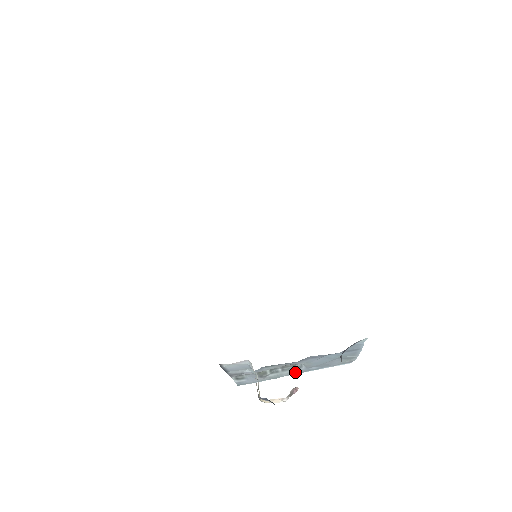
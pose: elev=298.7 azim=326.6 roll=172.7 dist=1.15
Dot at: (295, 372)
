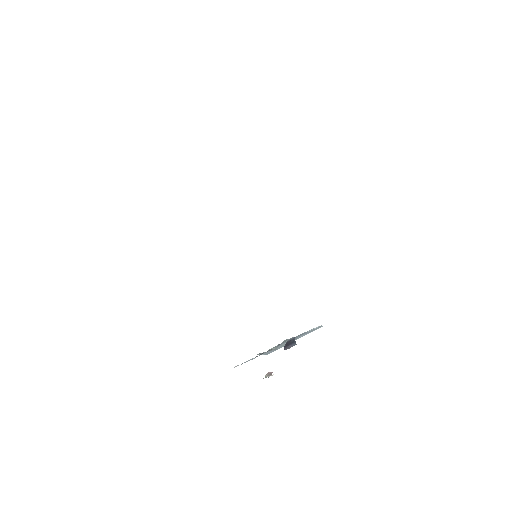
Dot at: occluded
